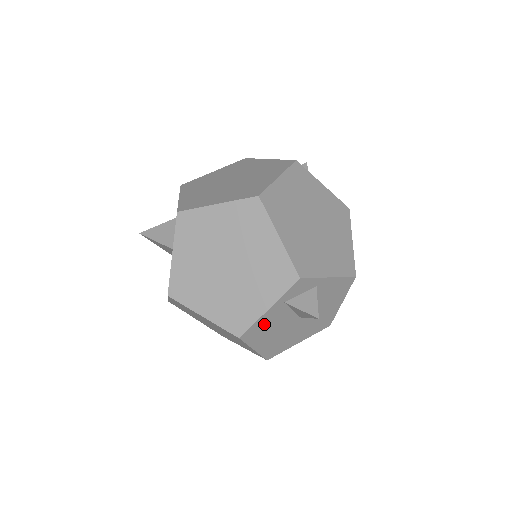
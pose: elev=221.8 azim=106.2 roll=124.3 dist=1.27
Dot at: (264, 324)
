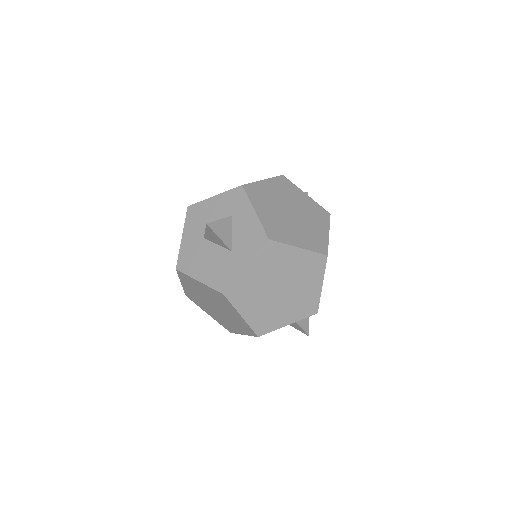
Dot at: occluded
